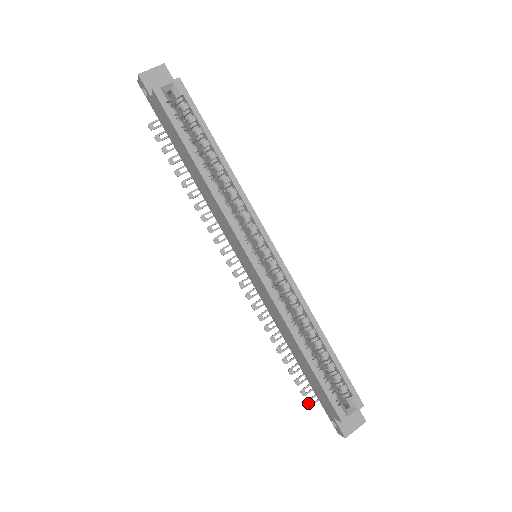
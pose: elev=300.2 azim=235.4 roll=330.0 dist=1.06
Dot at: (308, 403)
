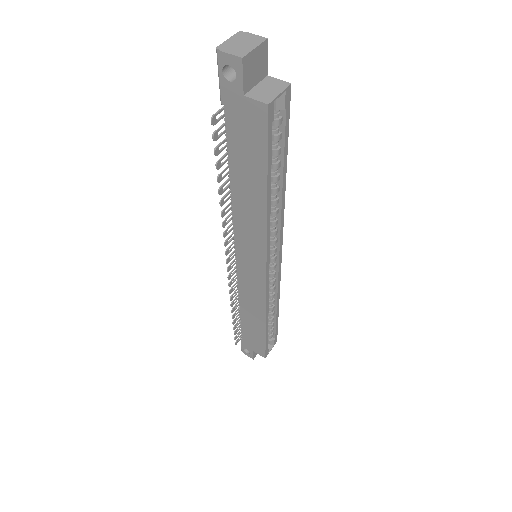
Dot at: (236, 343)
